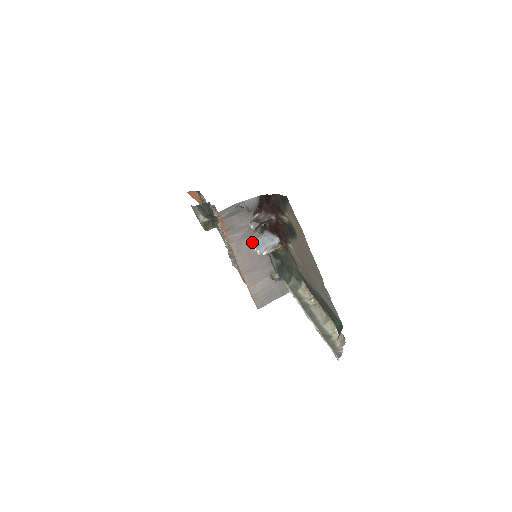
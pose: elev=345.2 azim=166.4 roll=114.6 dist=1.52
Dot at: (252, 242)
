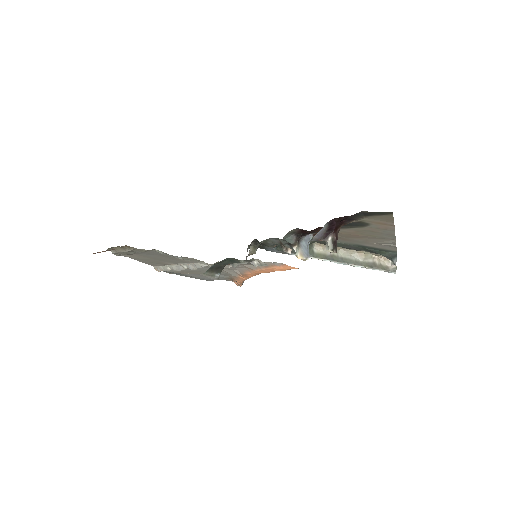
Dot at: (299, 256)
